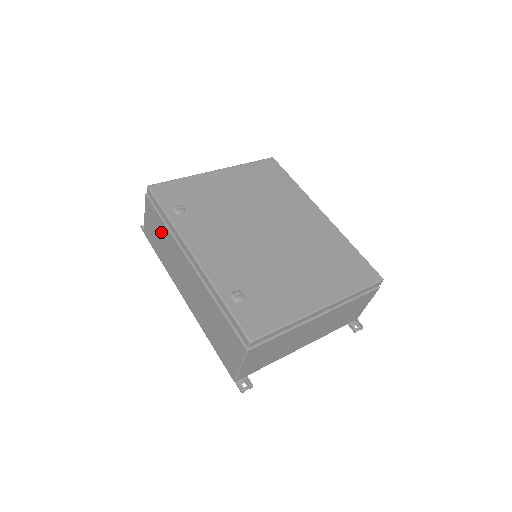
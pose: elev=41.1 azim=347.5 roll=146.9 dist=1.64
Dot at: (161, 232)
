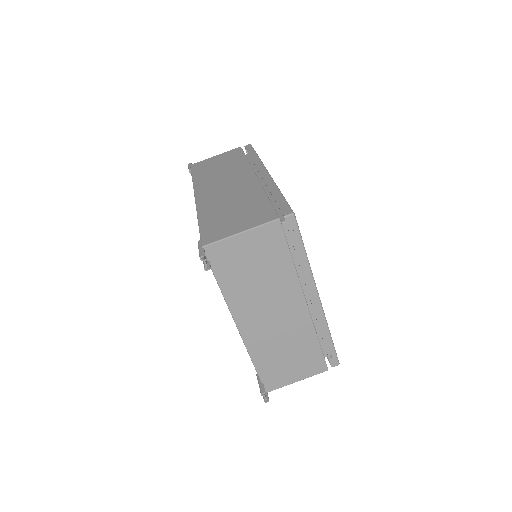
Dot at: (230, 162)
